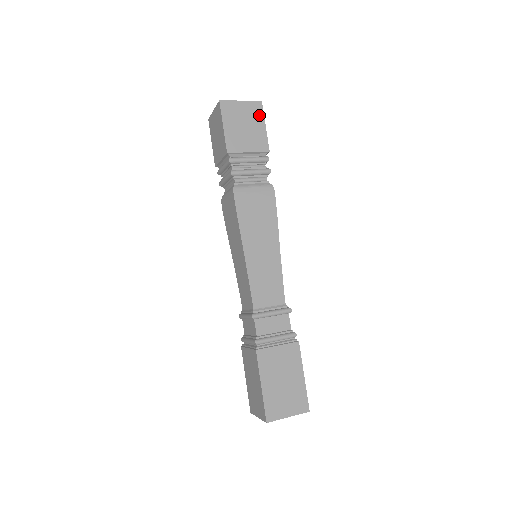
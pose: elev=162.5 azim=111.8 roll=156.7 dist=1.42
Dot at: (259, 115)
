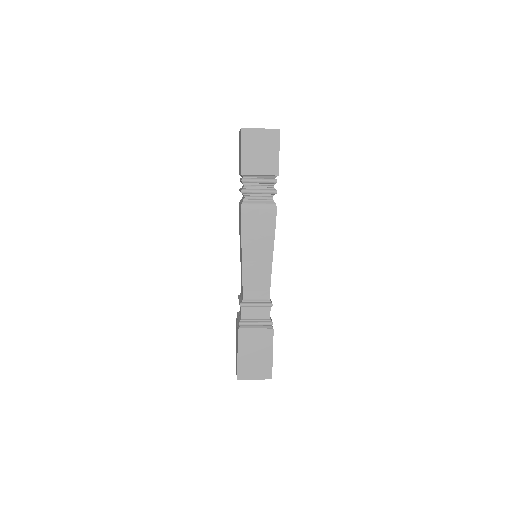
Dot at: (275, 142)
